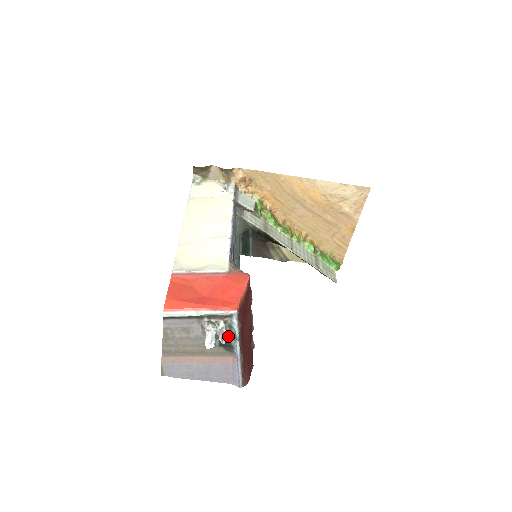
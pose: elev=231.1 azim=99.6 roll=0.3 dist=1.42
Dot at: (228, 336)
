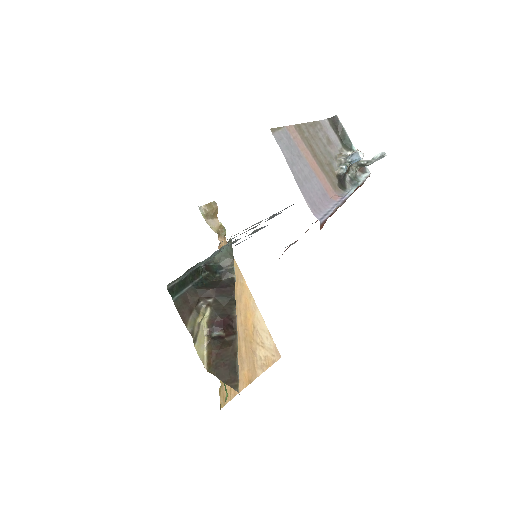
Dot at: (348, 180)
